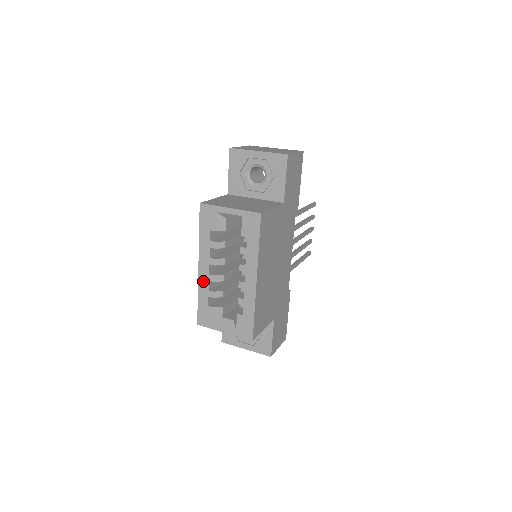
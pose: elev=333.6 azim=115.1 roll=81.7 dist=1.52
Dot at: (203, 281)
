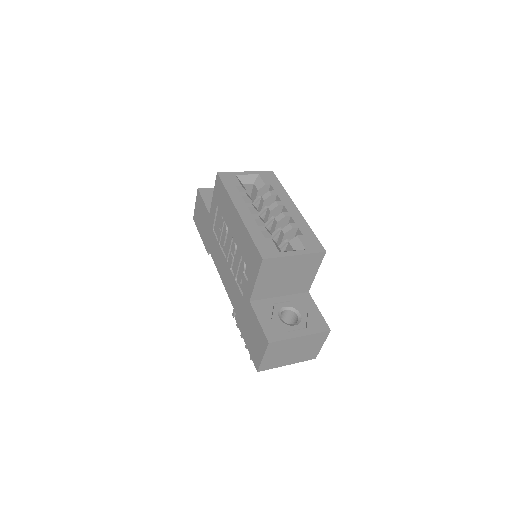
Dot at: (248, 221)
